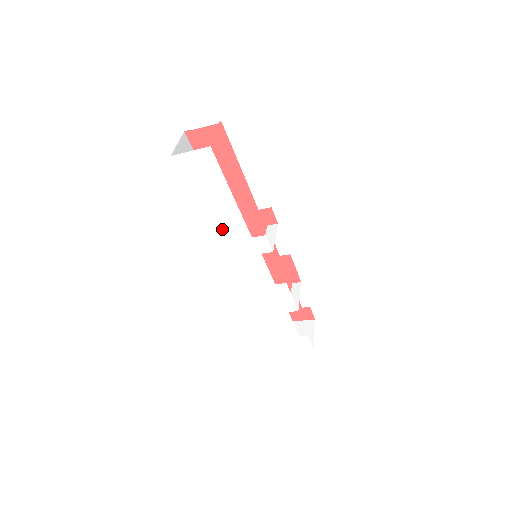
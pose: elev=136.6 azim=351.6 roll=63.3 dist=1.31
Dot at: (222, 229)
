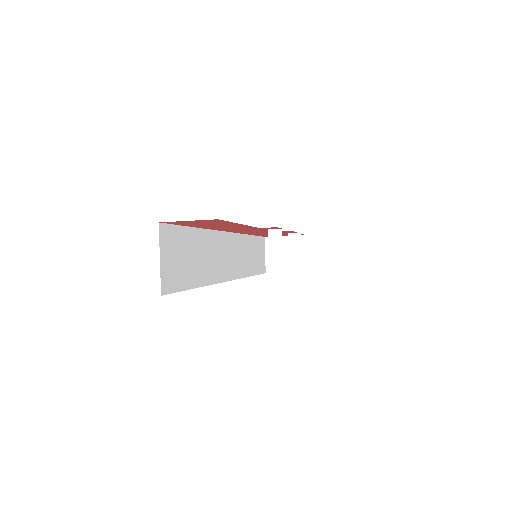
Dot at: occluded
